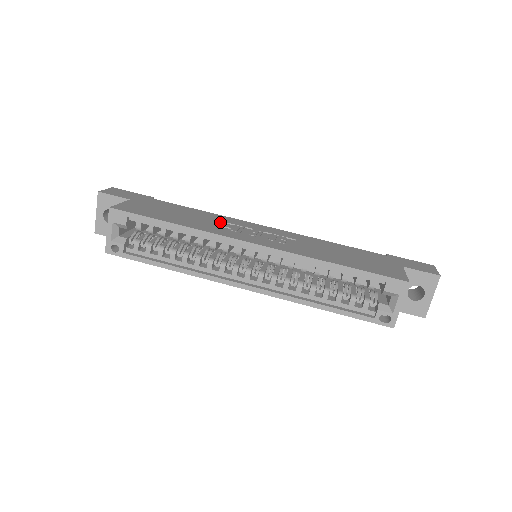
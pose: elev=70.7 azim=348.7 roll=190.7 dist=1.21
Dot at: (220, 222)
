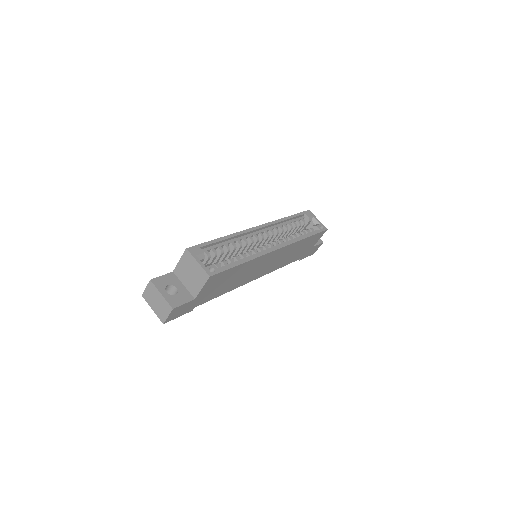
Dot at: occluded
